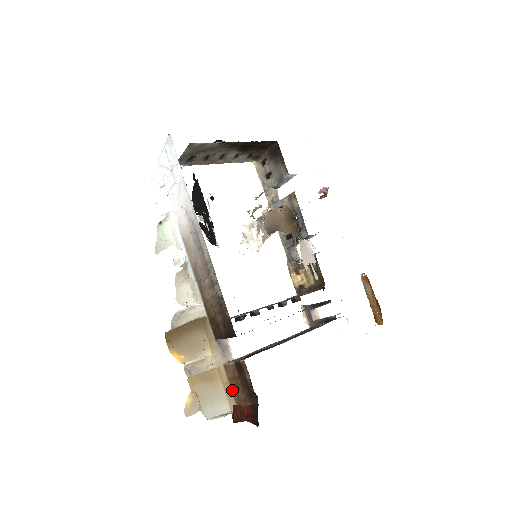
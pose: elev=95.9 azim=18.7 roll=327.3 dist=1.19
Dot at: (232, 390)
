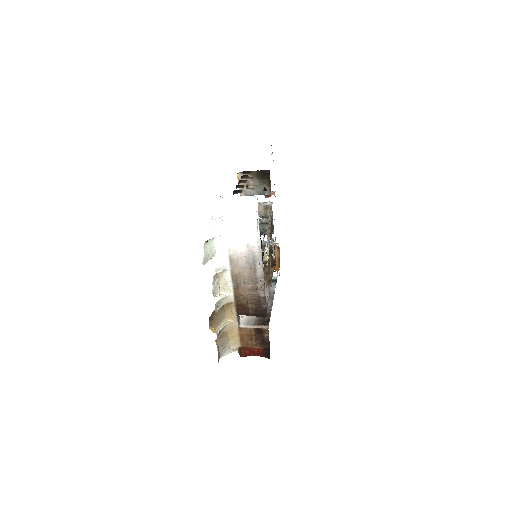
Dot at: (241, 340)
